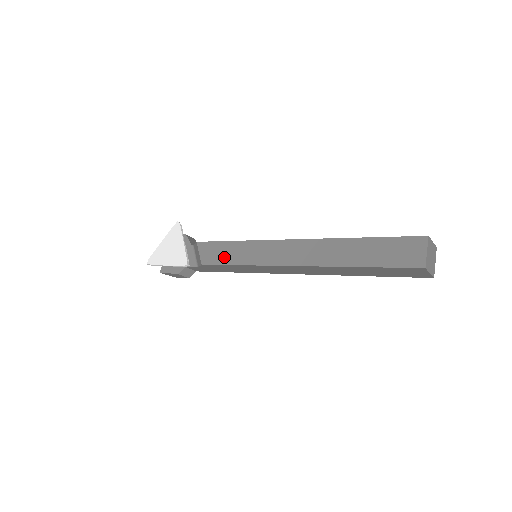
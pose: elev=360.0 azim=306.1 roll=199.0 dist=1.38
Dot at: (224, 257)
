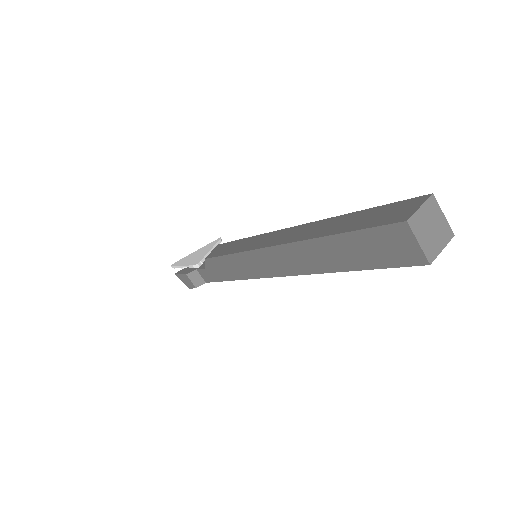
Dot at: (226, 250)
